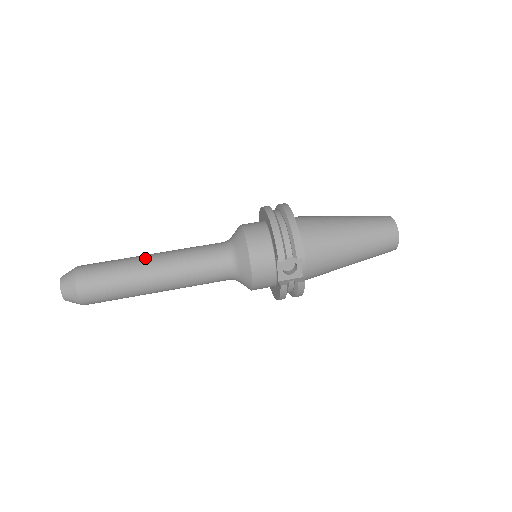
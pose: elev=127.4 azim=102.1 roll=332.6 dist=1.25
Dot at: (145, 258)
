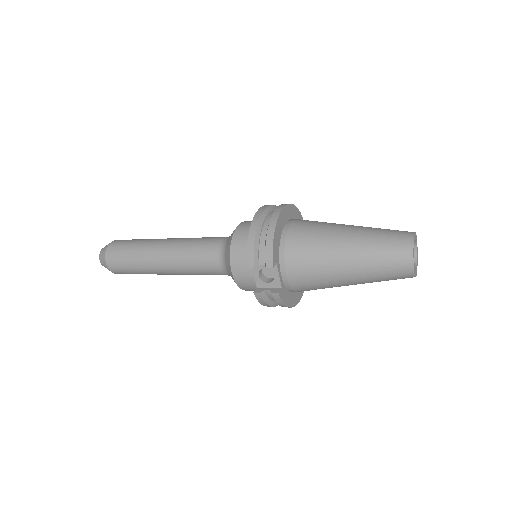
Dot at: (158, 242)
